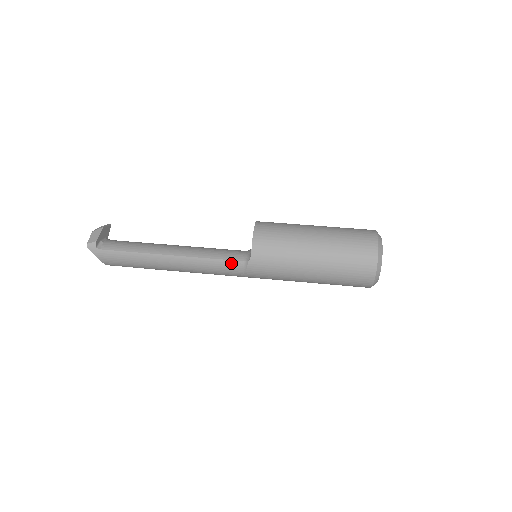
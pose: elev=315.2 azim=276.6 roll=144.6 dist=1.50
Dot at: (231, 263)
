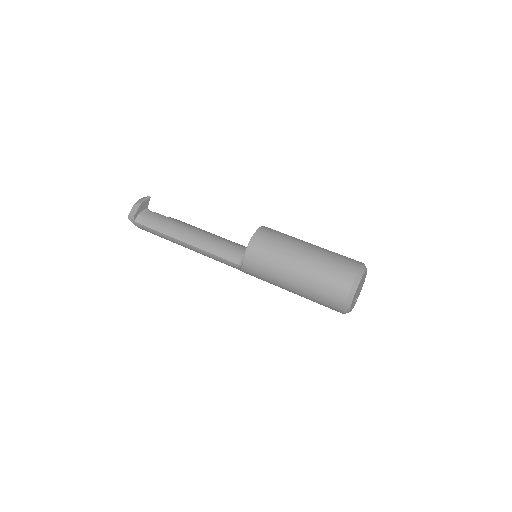
Dot at: (229, 263)
